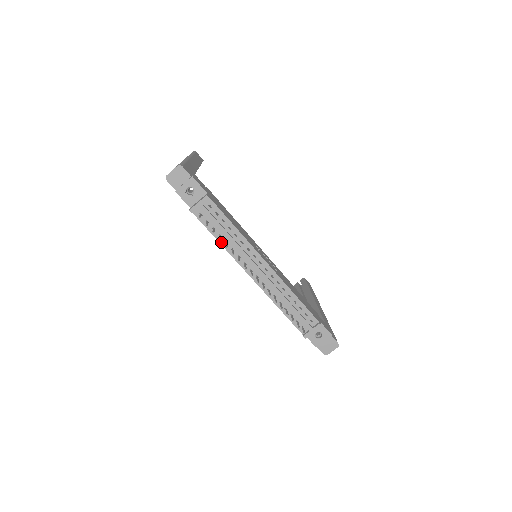
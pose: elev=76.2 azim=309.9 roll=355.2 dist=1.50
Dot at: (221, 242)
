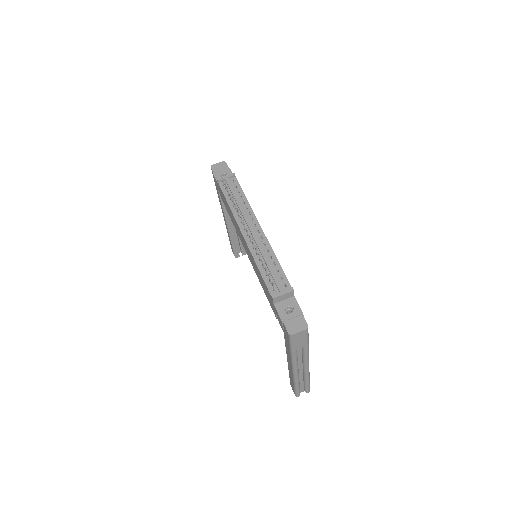
Dot at: (230, 205)
